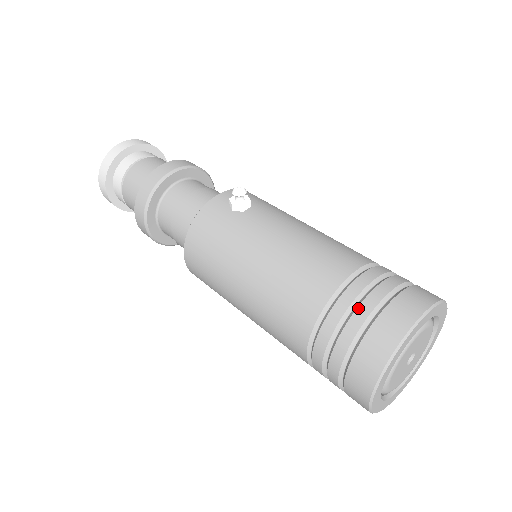
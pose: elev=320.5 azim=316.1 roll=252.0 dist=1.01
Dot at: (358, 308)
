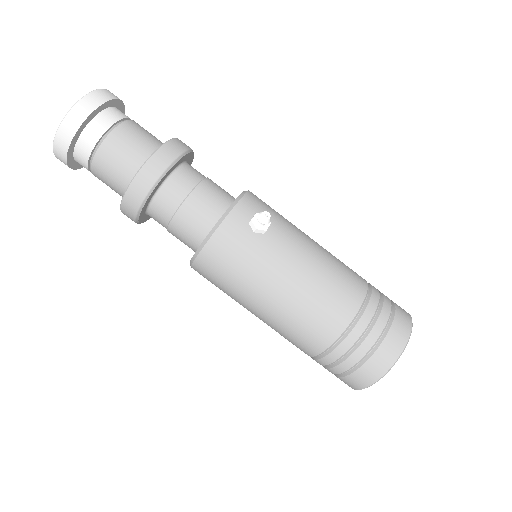
Dot at: (368, 337)
